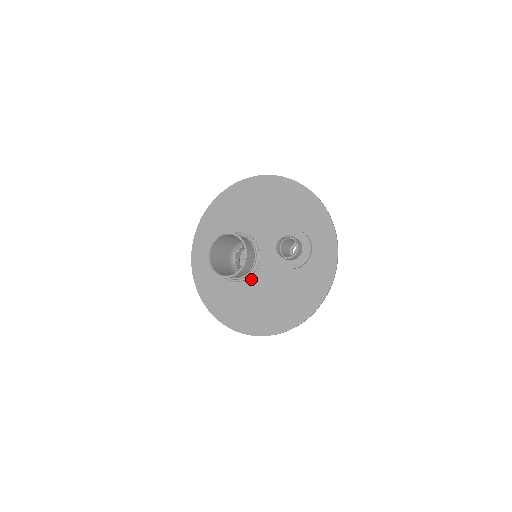
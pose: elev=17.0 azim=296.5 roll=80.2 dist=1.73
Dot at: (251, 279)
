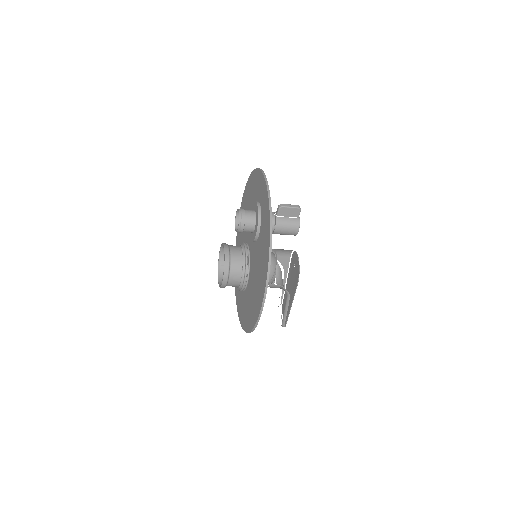
Dot at: (250, 275)
